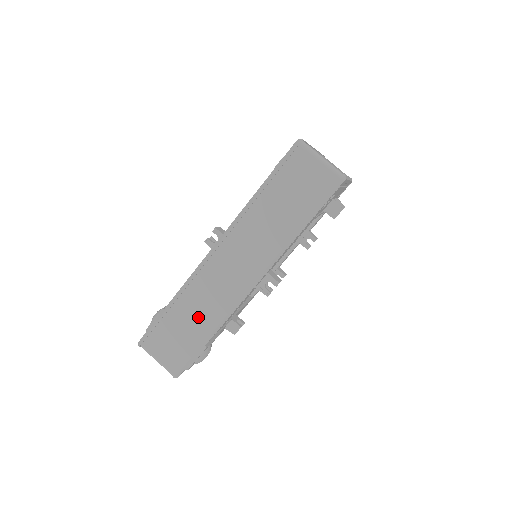
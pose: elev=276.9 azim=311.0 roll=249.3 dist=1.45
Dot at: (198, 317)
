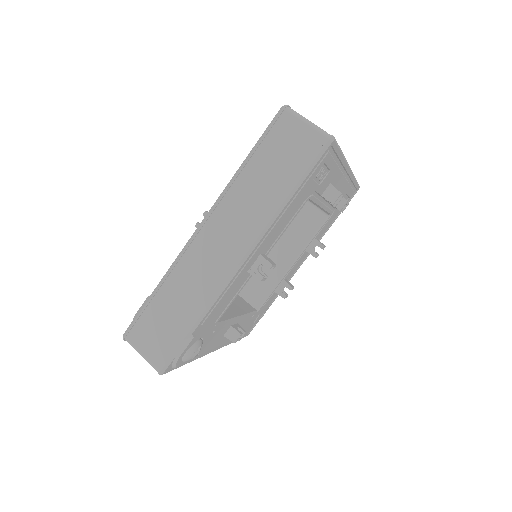
Dot at: (184, 302)
